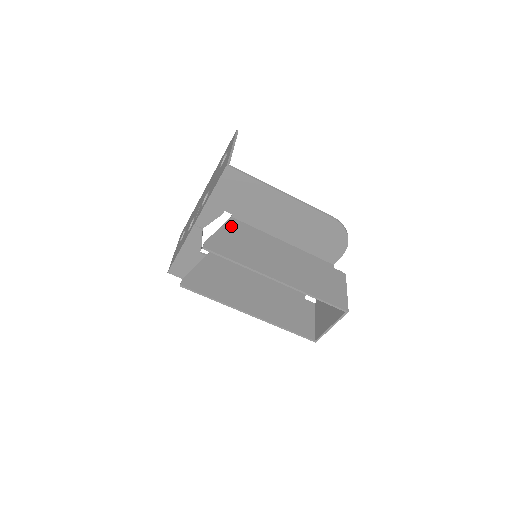
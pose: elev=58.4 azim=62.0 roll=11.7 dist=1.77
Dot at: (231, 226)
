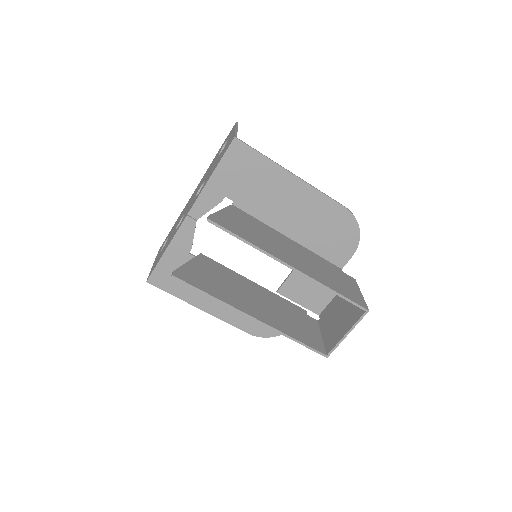
Dot at: (233, 211)
